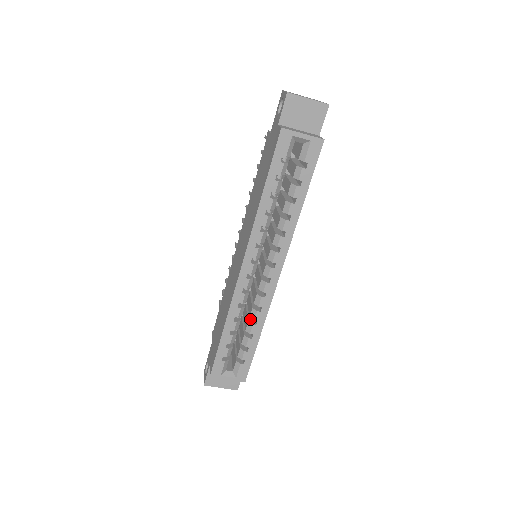
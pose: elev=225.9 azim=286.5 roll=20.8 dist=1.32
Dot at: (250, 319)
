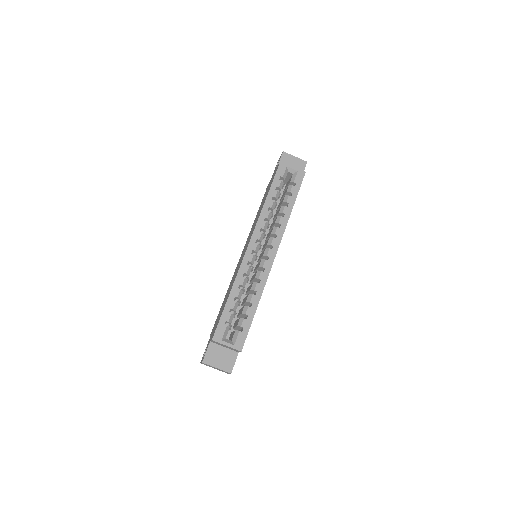
Dot at: occluded
